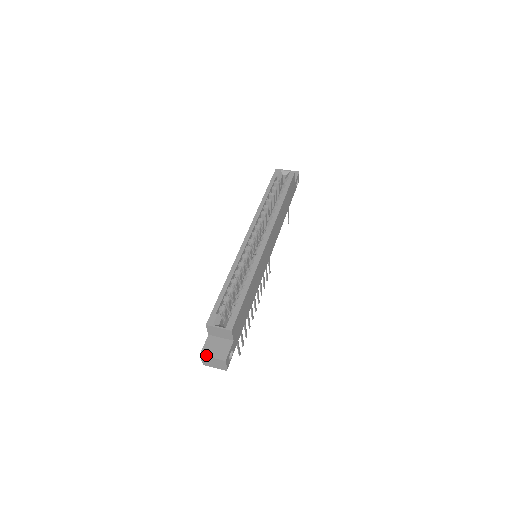
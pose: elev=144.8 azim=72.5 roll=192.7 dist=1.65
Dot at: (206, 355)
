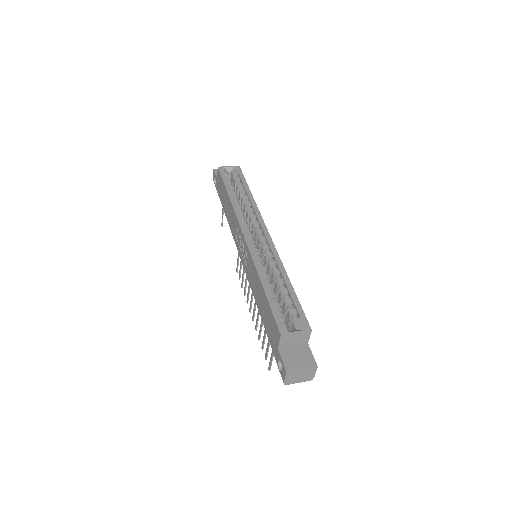
Dot at: (294, 369)
